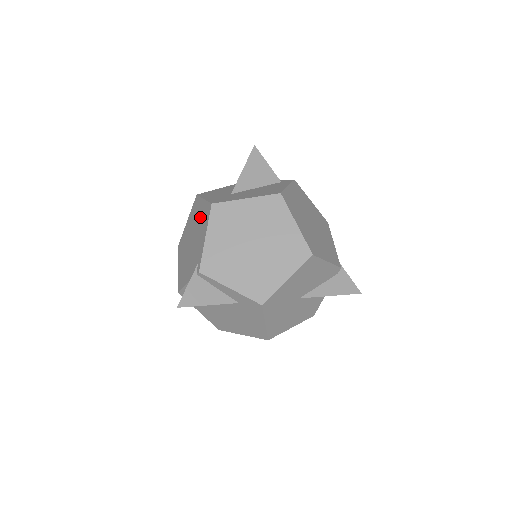
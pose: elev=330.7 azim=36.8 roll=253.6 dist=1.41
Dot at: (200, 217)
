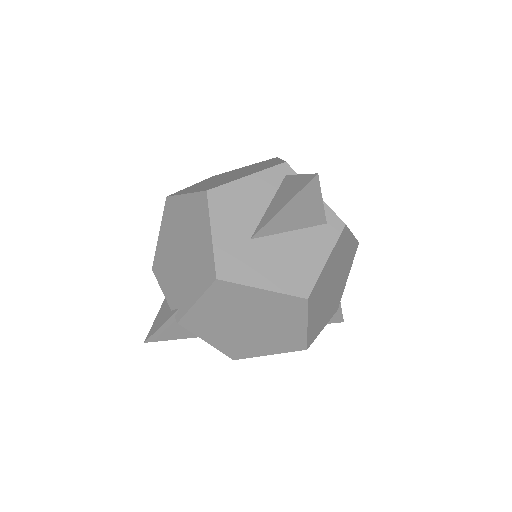
Dot at: (199, 251)
